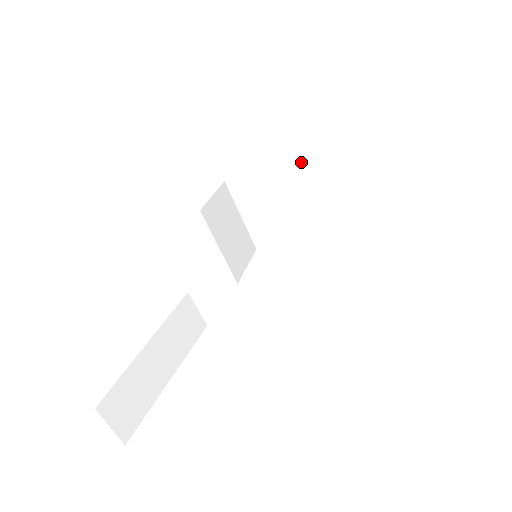
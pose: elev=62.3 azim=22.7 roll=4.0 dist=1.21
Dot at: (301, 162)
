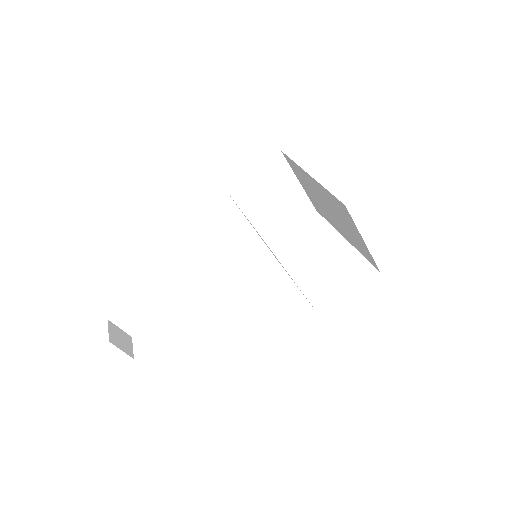
Dot at: (324, 189)
